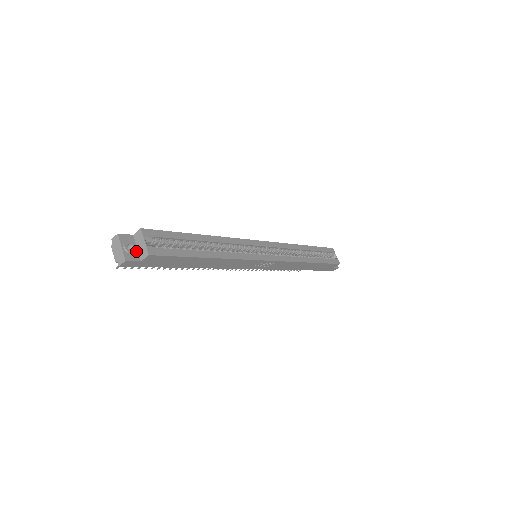
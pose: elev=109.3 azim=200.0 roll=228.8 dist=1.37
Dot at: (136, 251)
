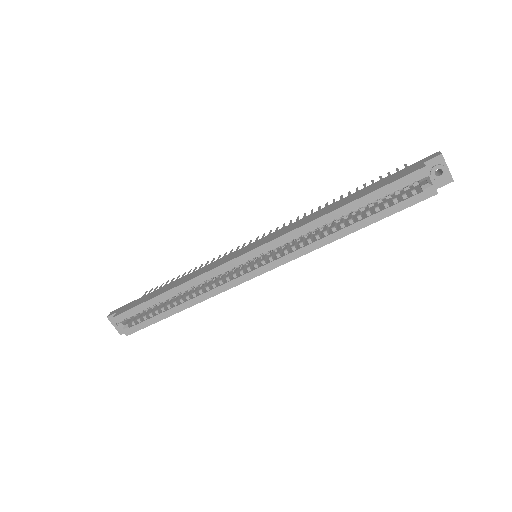
Dot at: occluded
